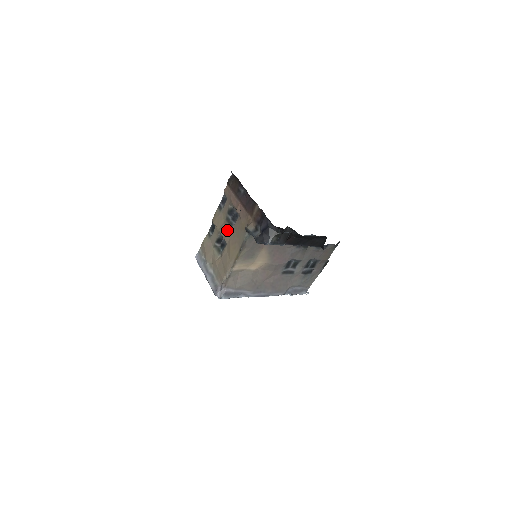
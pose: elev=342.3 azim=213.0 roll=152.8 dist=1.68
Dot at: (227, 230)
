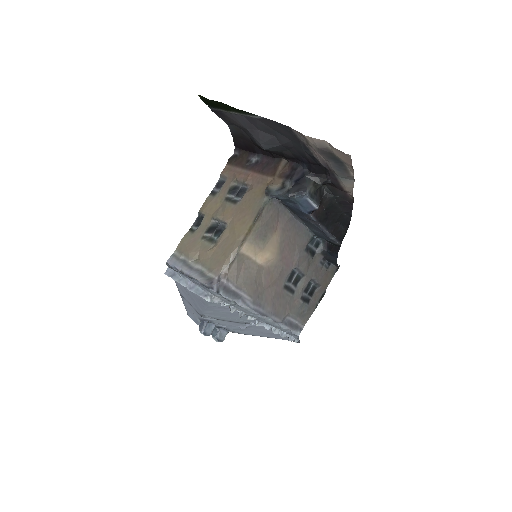
Dot at: (228, 209)
